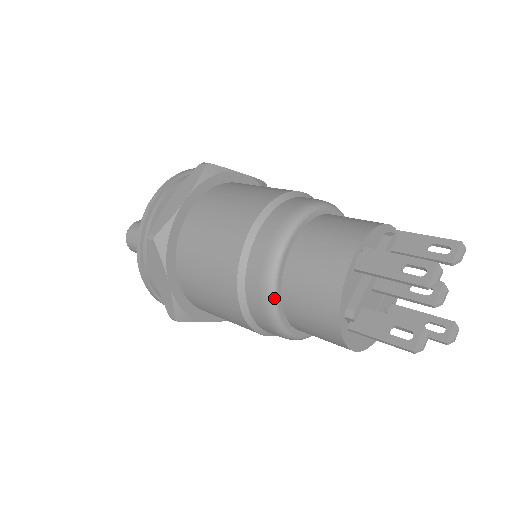
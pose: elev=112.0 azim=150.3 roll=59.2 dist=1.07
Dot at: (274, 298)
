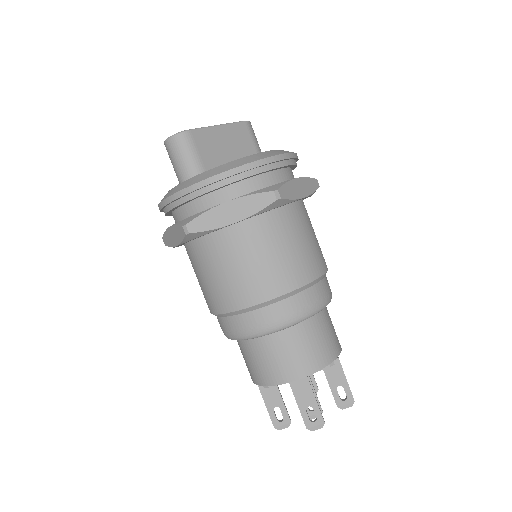
Dot at: occluded
